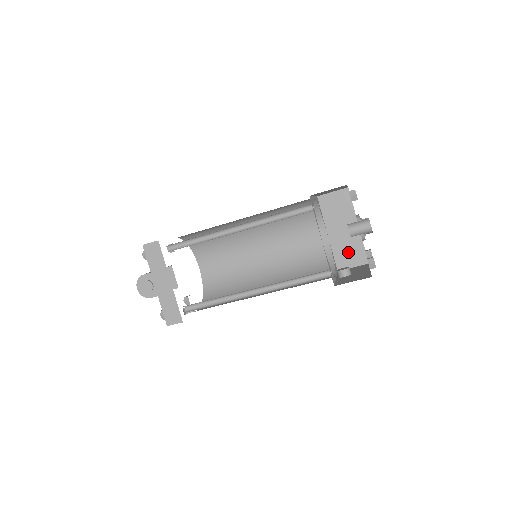
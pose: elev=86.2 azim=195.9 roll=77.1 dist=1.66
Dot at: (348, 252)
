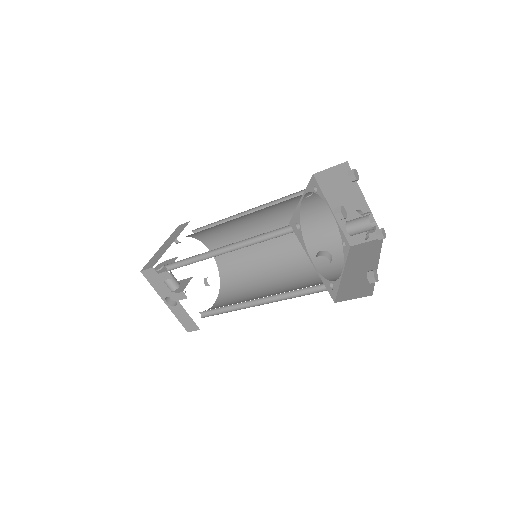
Dot at: (355, 286)
